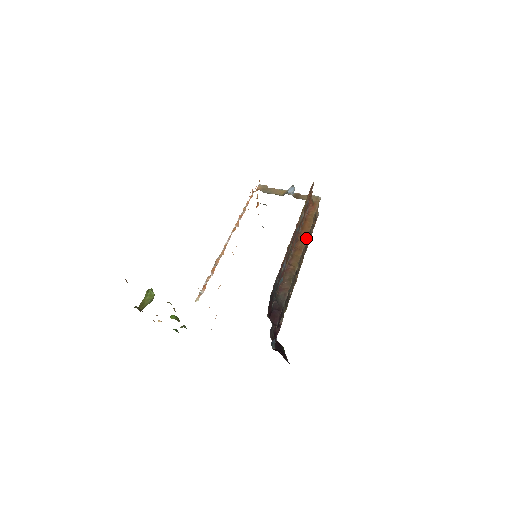
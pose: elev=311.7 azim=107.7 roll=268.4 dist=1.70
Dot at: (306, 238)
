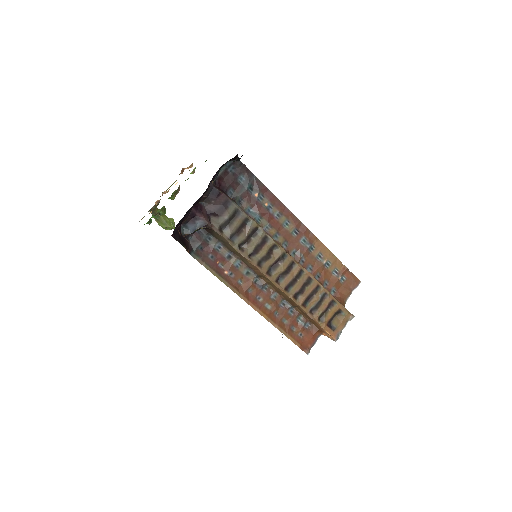
Dot at: occluded
